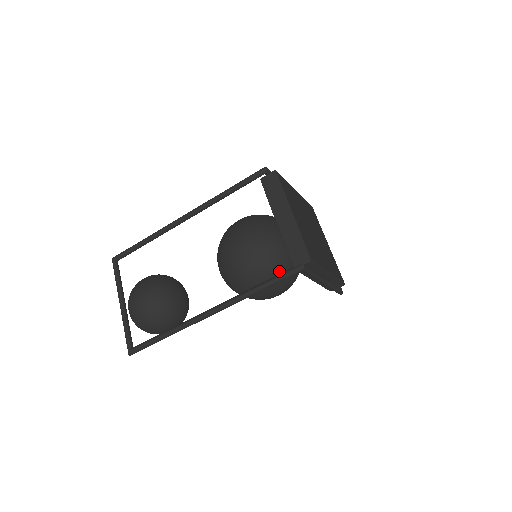
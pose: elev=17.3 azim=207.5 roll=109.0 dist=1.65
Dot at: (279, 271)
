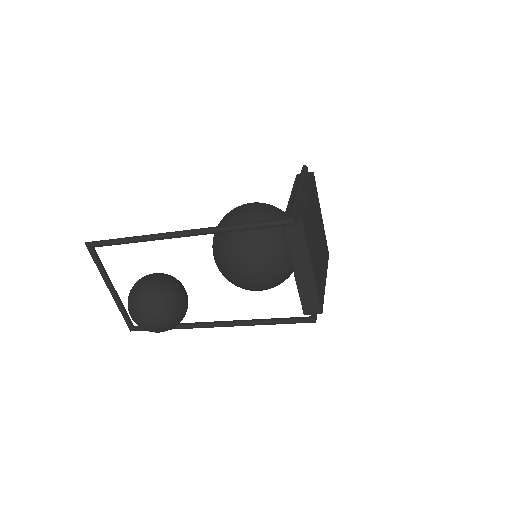
Dot at: occluded
